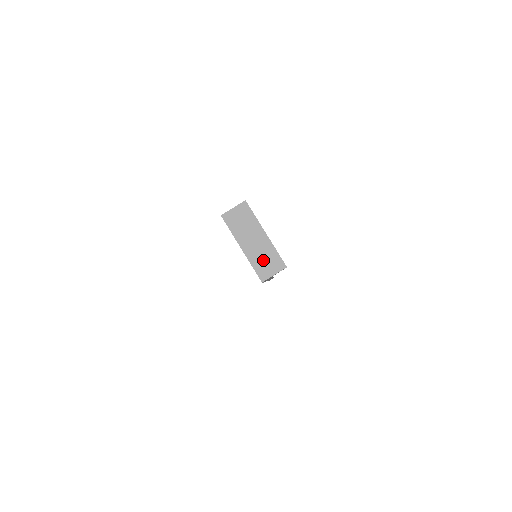
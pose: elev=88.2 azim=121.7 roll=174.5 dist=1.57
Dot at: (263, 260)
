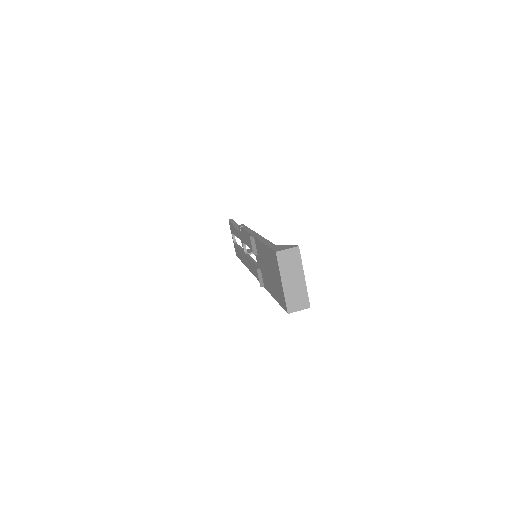
Dot at: (295, 297)
